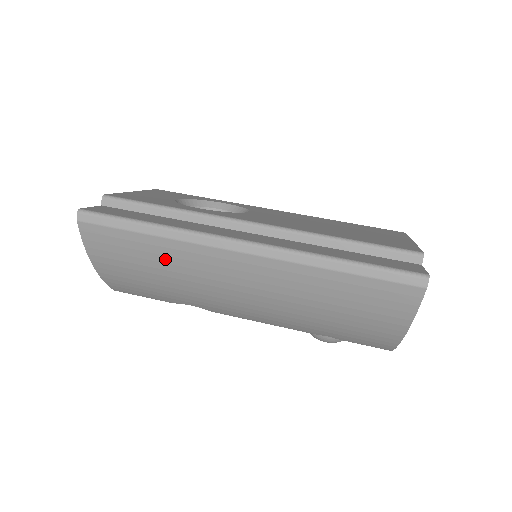
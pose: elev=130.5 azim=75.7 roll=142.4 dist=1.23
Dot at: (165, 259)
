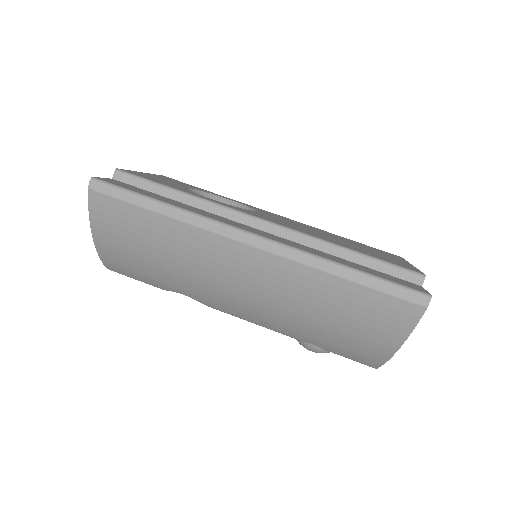
Dot at: (171, 241)
